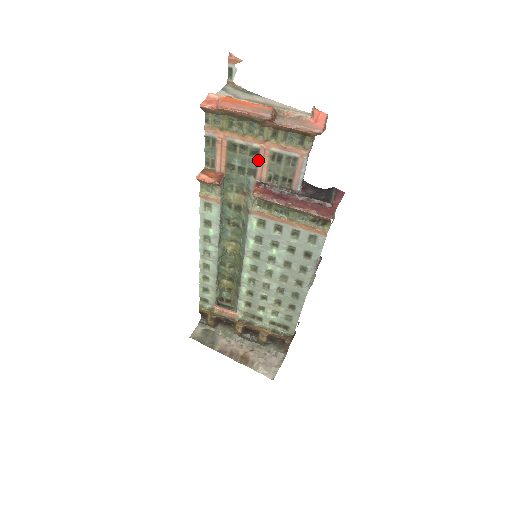
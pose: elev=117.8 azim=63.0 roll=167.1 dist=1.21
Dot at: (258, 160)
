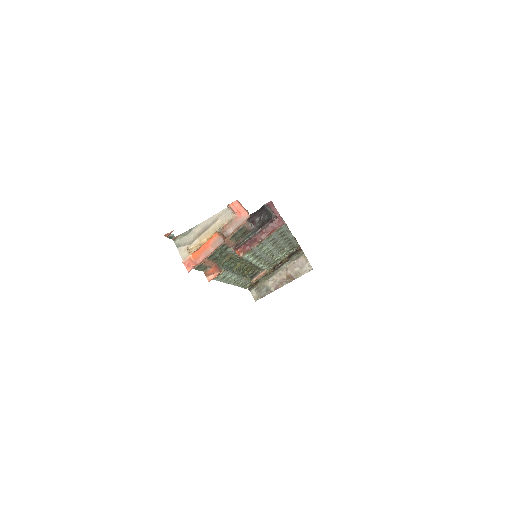
Dot at: (226, 245)
